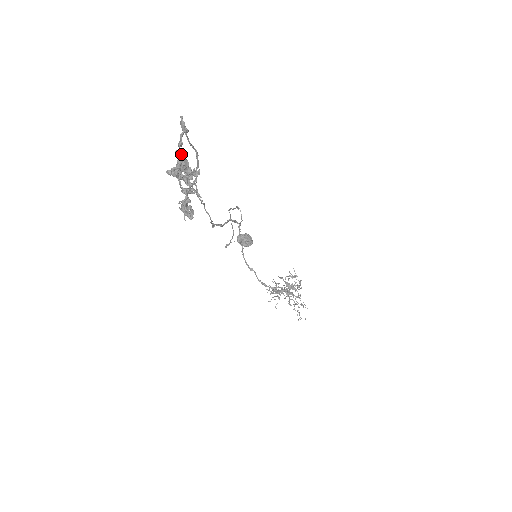
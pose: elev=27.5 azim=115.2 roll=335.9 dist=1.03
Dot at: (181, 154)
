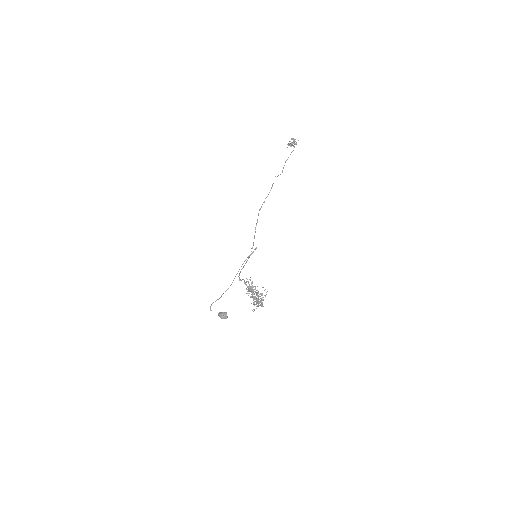
Dot at: occluded
